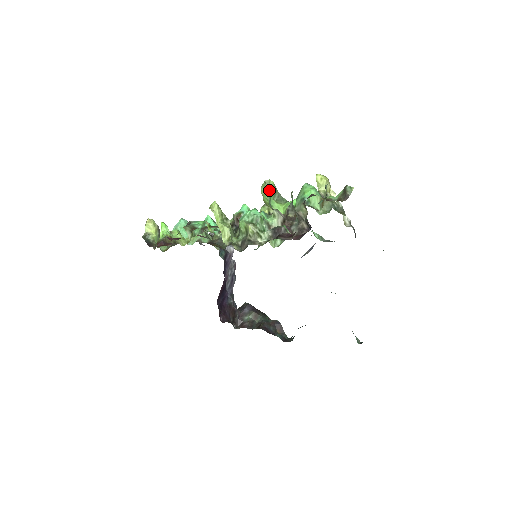
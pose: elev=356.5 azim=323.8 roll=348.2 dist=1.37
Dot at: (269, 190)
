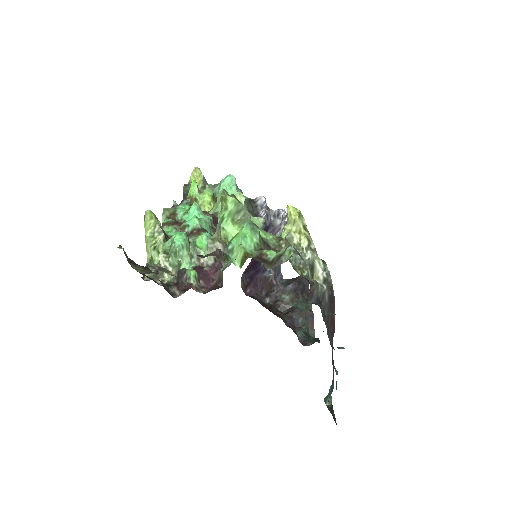
Dot at: (225, 208)
